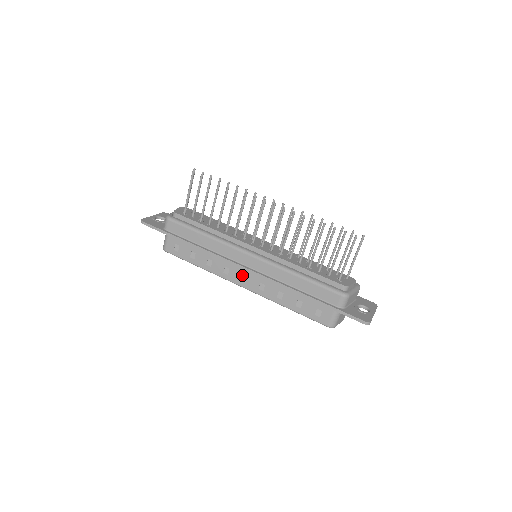
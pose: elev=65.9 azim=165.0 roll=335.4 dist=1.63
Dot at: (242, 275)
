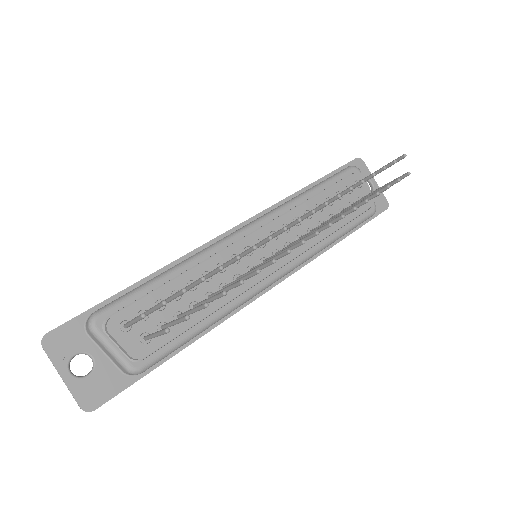
Dot at: occluded
